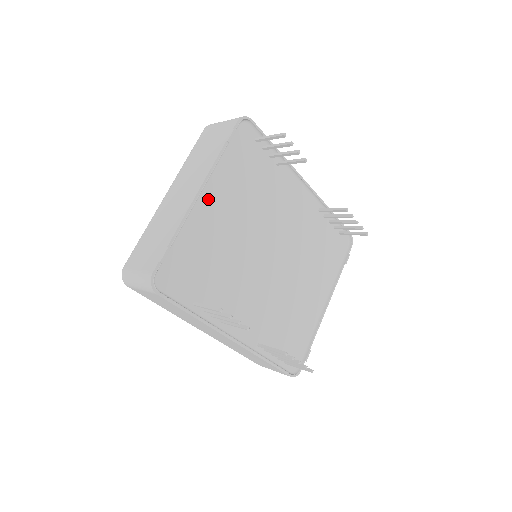
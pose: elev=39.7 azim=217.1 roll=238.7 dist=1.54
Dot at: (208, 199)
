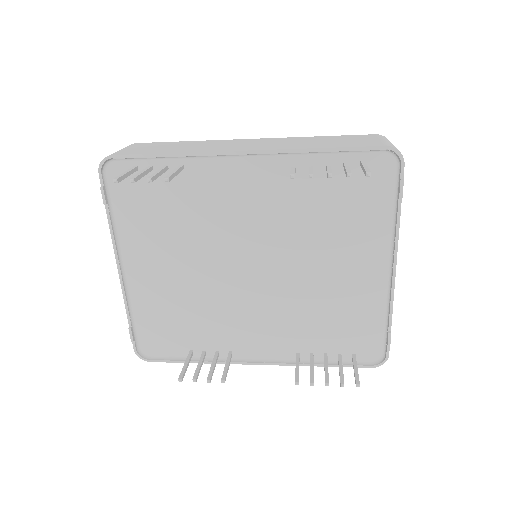
Dot at: (134, 265)
